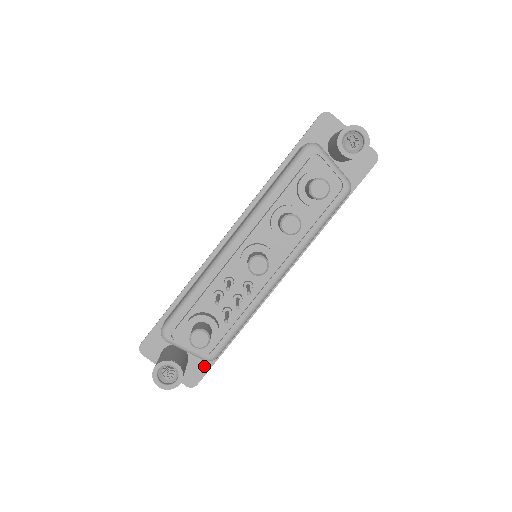
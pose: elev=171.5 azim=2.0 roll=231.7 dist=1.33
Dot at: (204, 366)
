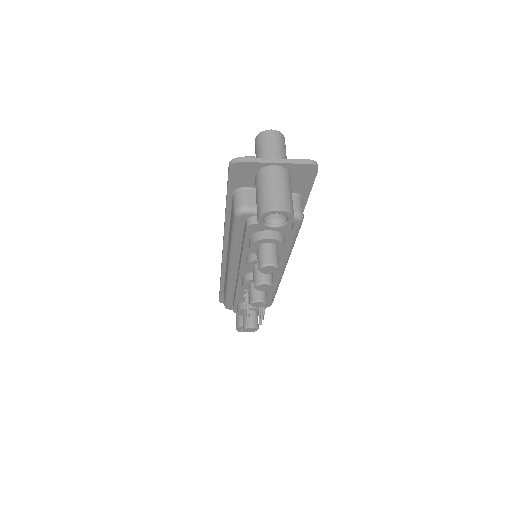
Dot at: occluded
